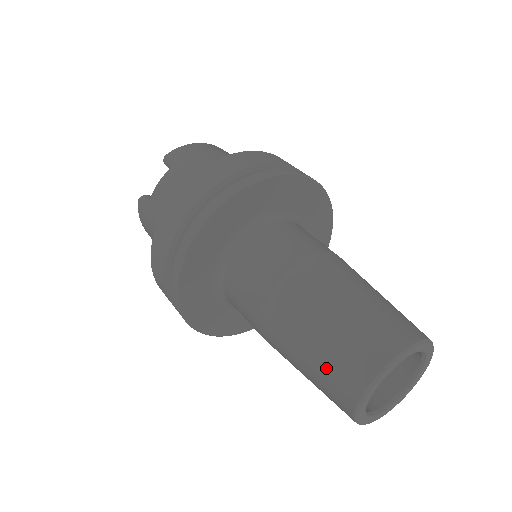
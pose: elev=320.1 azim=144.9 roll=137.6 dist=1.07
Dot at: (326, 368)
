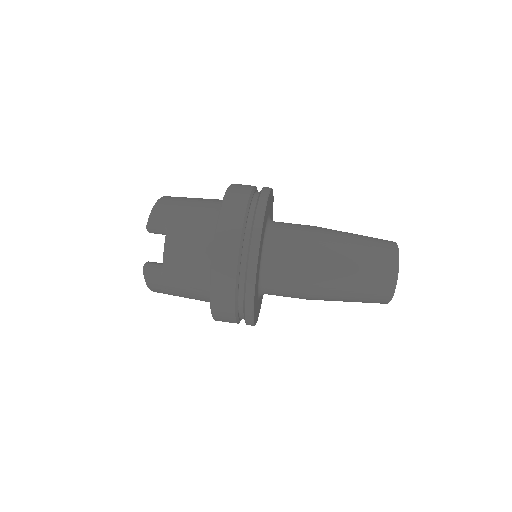
Dot at: (368, 288)
